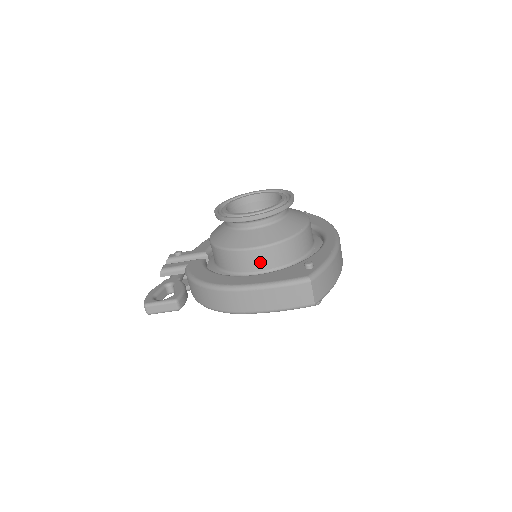
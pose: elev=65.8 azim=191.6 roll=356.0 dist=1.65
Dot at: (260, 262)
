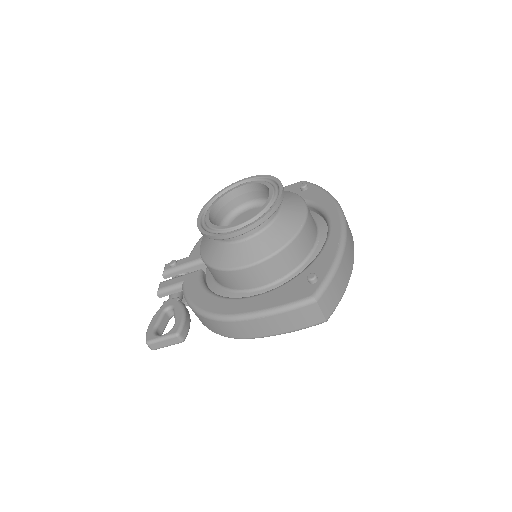
Dot at: (258, 278)
